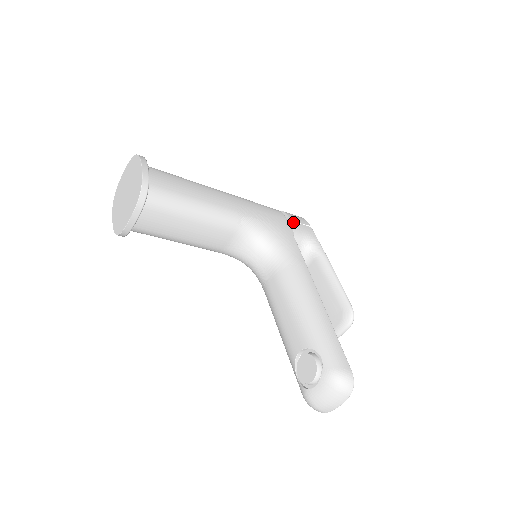
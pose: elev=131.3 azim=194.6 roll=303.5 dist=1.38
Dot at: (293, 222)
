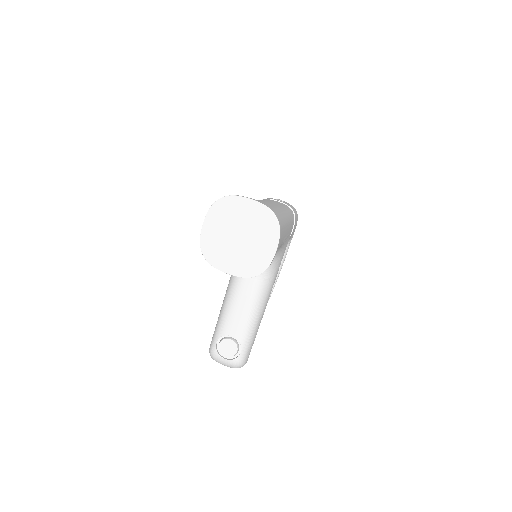
Dot at: occluded
